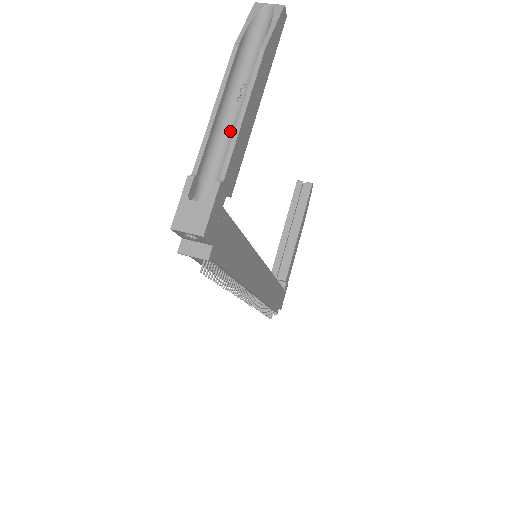
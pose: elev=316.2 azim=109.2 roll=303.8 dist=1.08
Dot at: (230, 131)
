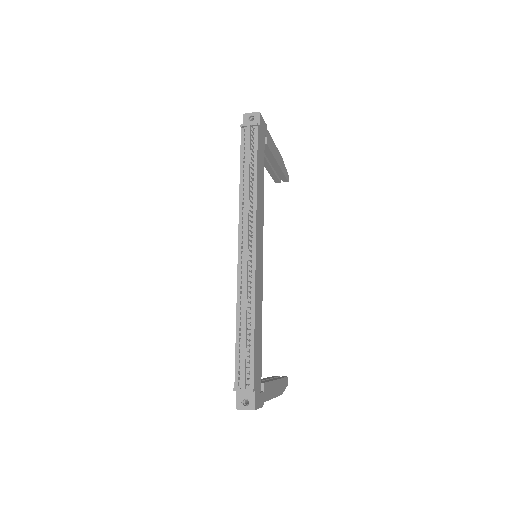
Dot at: occluded
